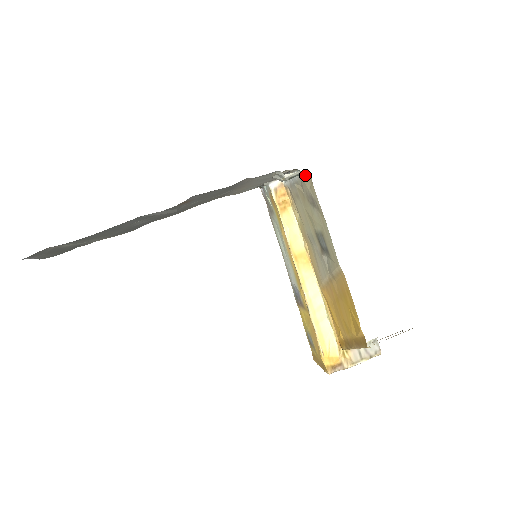
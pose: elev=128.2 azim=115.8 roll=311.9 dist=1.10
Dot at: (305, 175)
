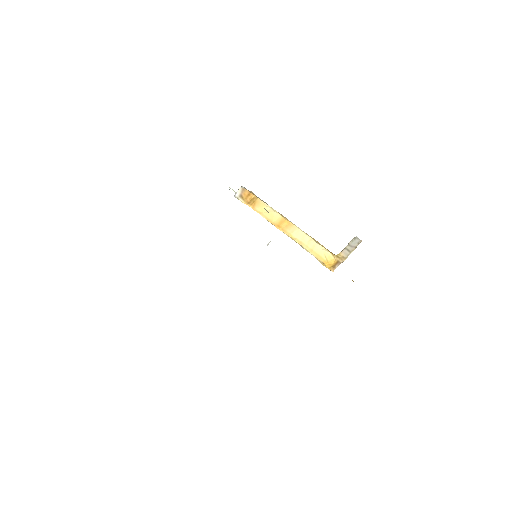
Dot at: occluded
